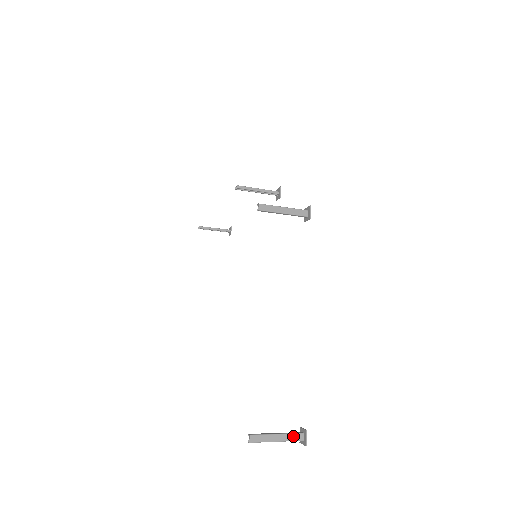
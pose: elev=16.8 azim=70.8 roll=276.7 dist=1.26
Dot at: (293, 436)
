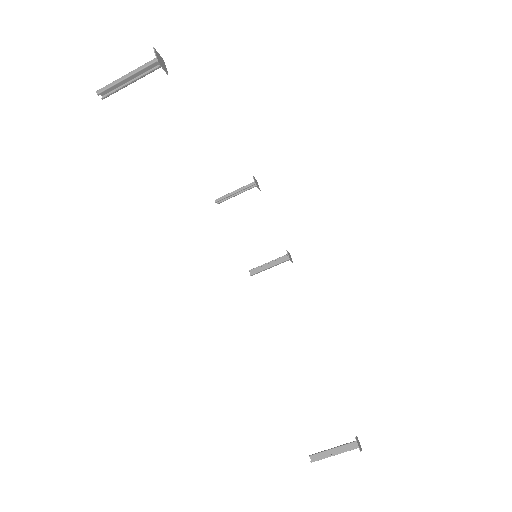
Dot at: (148, 68)
